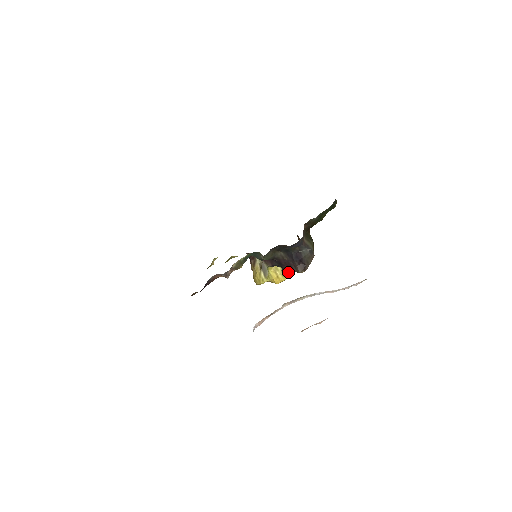
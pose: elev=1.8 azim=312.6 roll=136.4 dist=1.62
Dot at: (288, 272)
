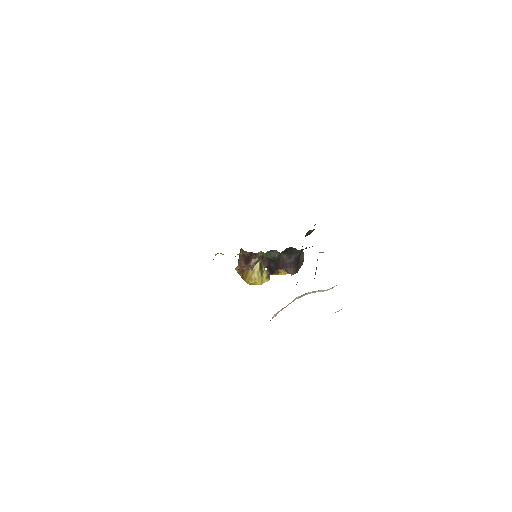
Dot at: occluded
